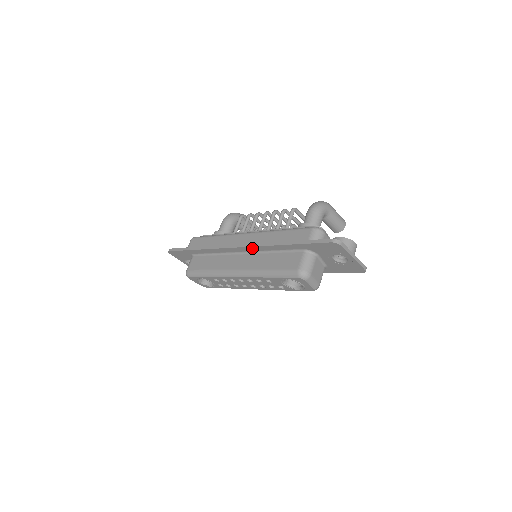
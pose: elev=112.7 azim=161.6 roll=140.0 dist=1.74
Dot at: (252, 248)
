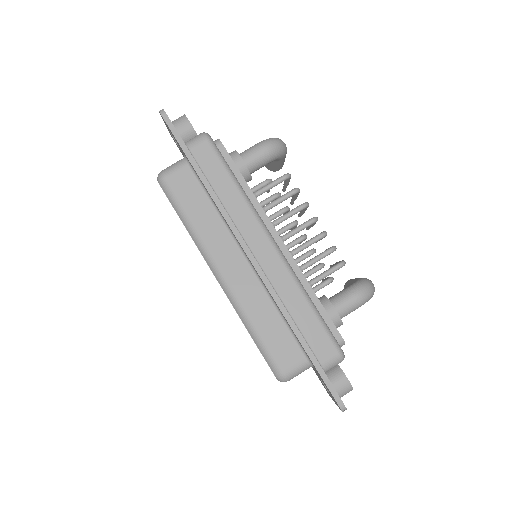
Dot at: (264, 283)
